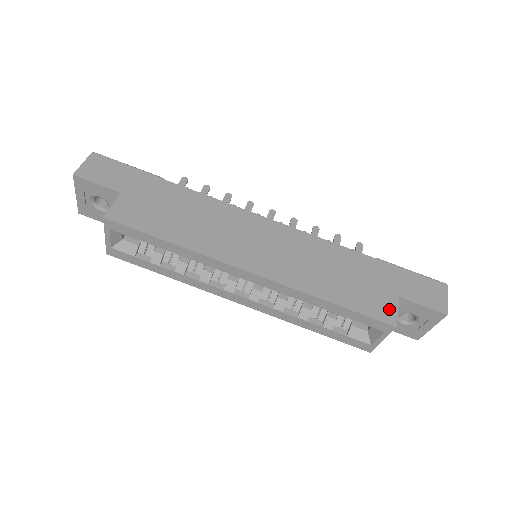
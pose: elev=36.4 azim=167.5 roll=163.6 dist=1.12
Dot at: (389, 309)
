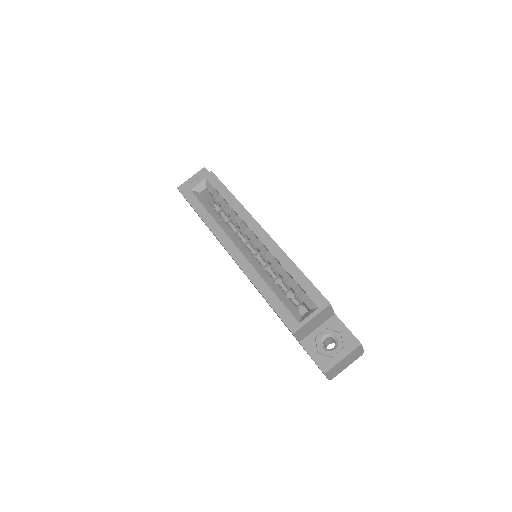
Dot at: occluded
